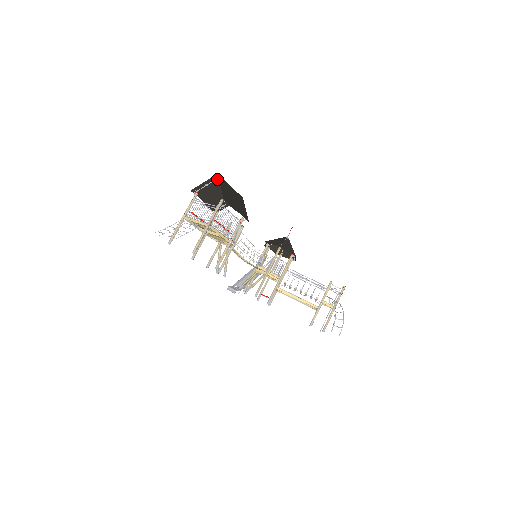
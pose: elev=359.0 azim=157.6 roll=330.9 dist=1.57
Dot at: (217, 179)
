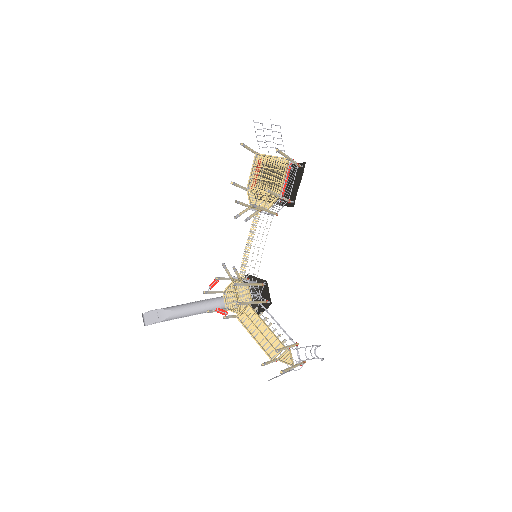
Dot at: occluded
